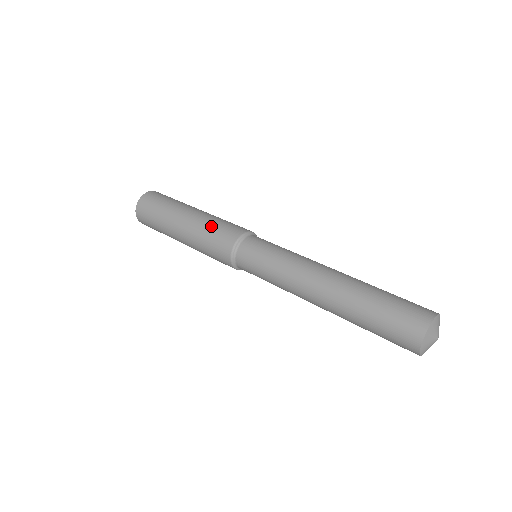
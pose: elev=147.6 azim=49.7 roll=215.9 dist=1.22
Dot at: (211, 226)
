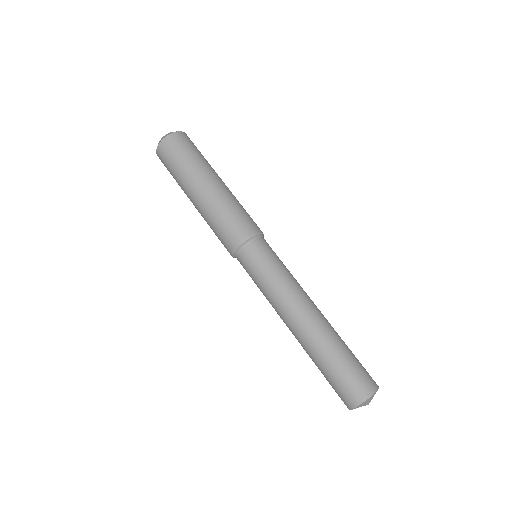
Dot at: (218, 218)
